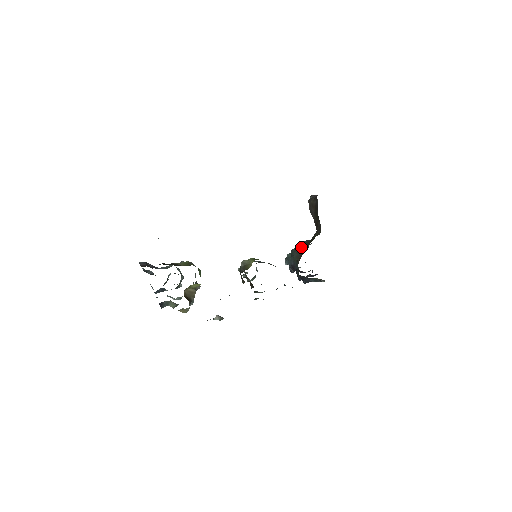
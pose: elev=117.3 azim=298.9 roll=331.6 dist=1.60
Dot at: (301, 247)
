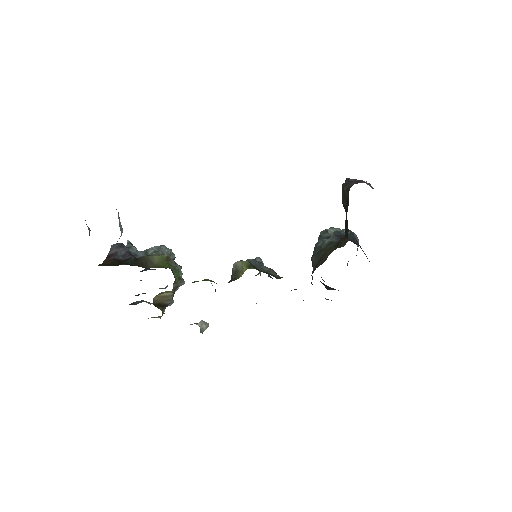
Dot at: (322, 250)
